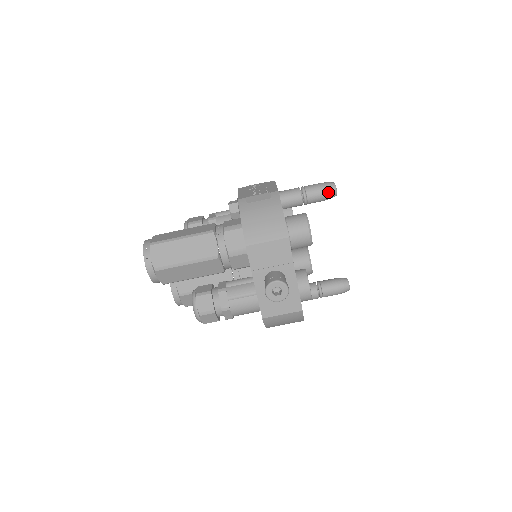
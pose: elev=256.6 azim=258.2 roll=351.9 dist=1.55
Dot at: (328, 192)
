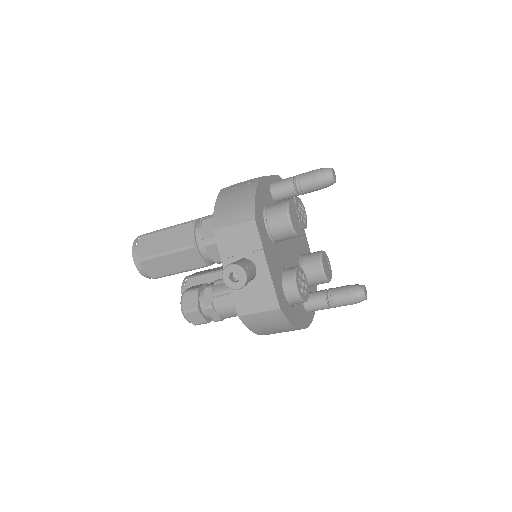
Dot at: (322, 177)
